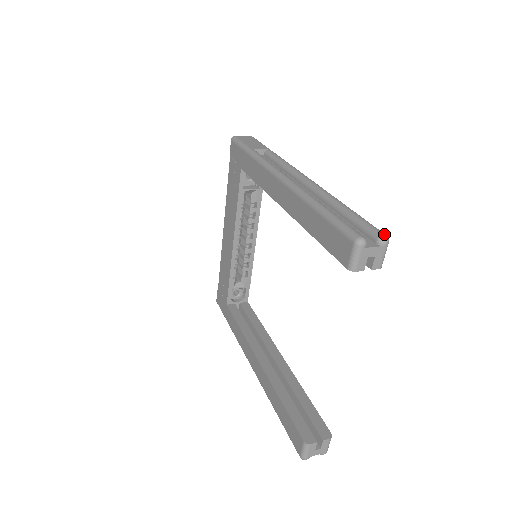
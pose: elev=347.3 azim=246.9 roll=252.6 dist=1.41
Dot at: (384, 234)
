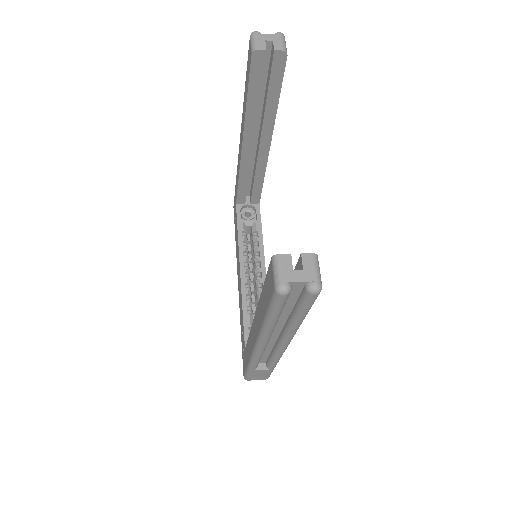
Dot at: occluded
